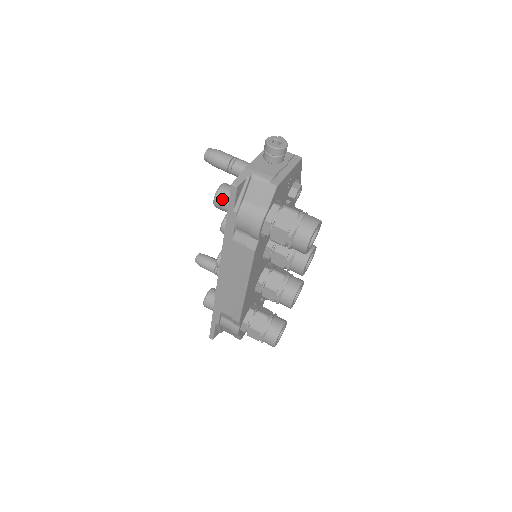
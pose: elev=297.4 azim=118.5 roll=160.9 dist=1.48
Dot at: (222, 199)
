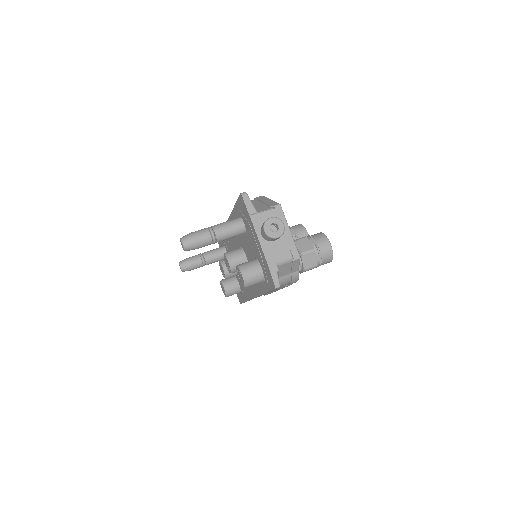
Dot at: (252, 284)
